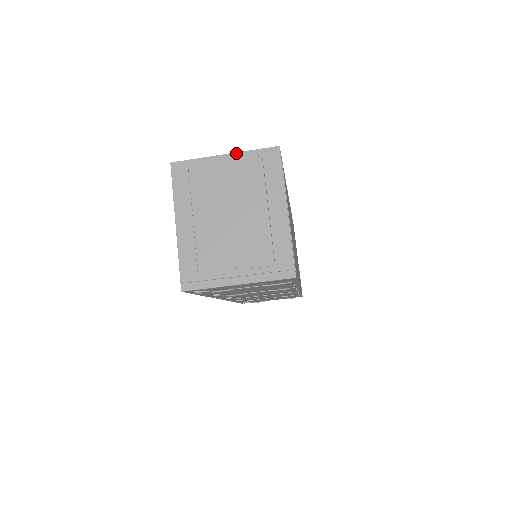
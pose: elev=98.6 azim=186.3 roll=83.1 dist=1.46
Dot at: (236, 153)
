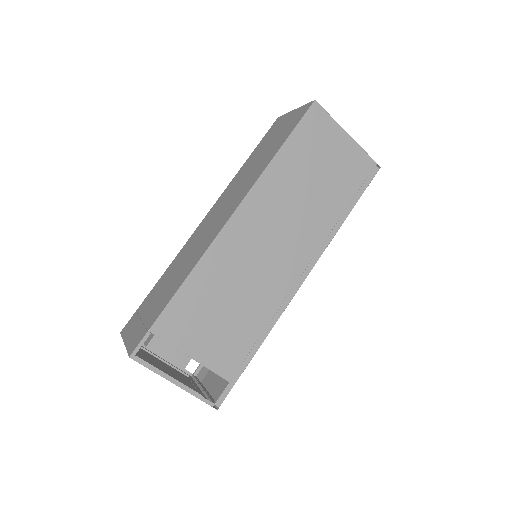
Dot at: occluded
